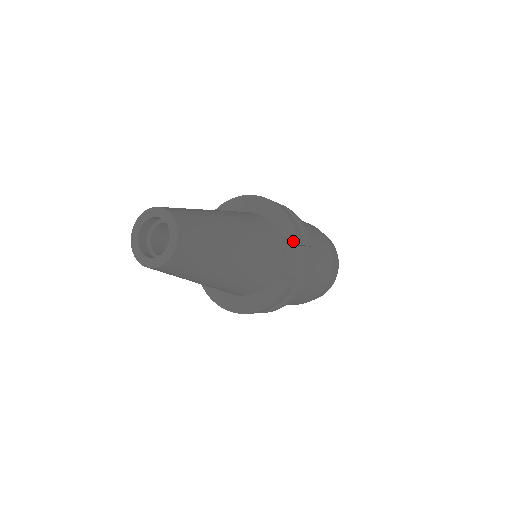
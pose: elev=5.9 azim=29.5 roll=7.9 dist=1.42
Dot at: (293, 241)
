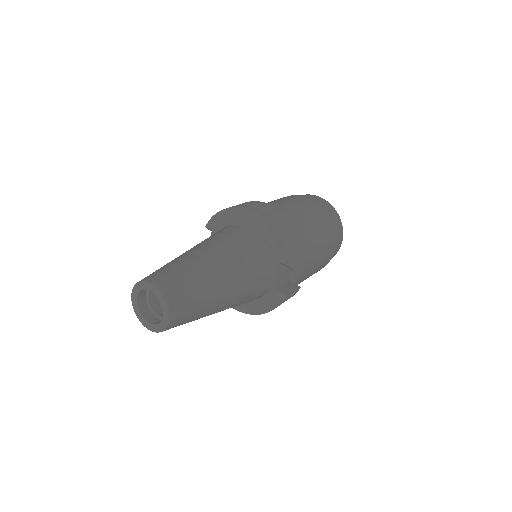
Dot at: (287, 267)
